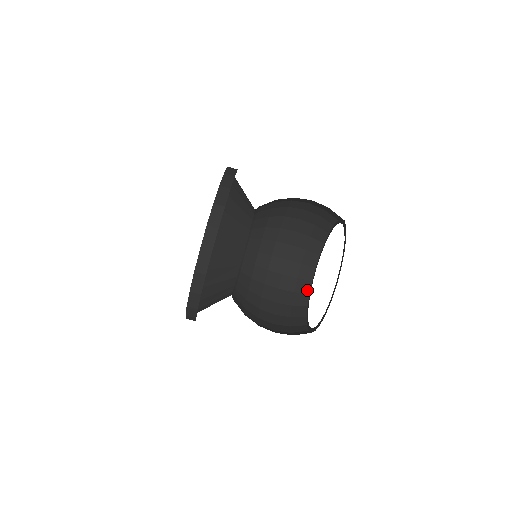
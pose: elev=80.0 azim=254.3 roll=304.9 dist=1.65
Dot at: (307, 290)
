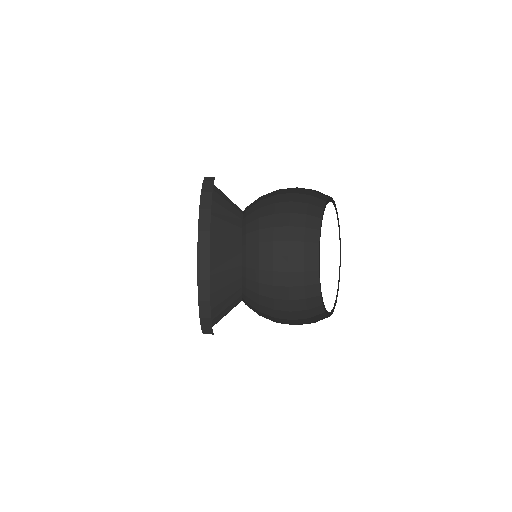
Dot at: (316, 239)
